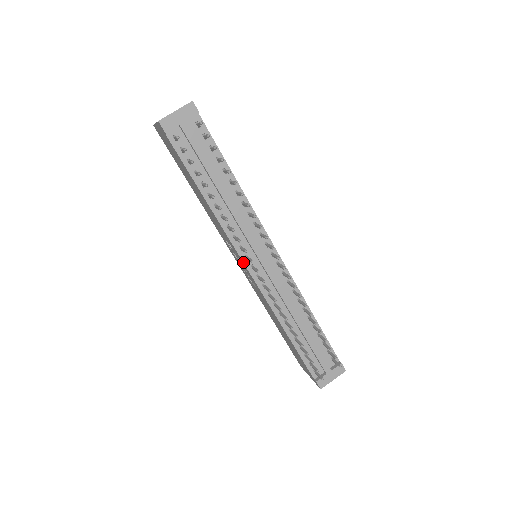
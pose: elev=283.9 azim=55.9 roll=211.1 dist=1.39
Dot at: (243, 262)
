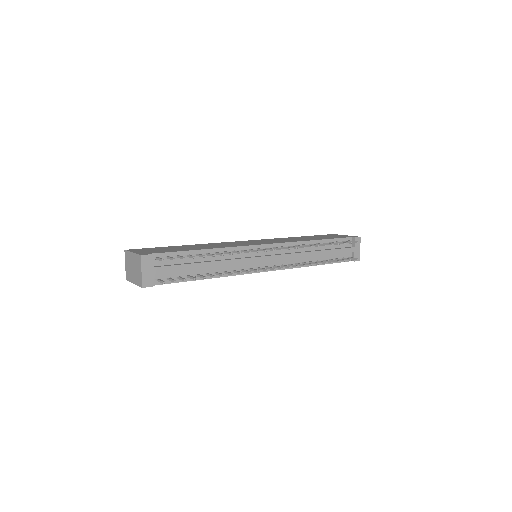
Dot at: occluded
